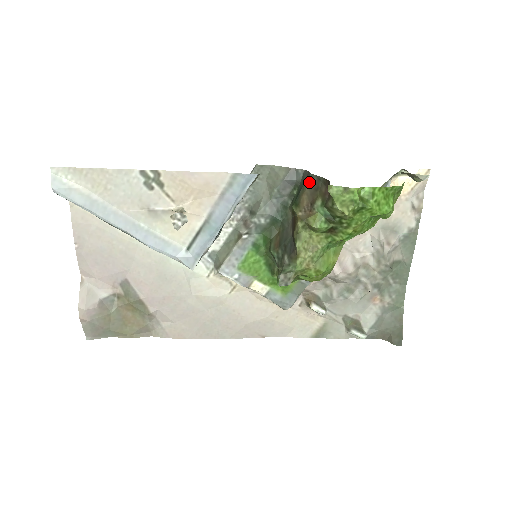
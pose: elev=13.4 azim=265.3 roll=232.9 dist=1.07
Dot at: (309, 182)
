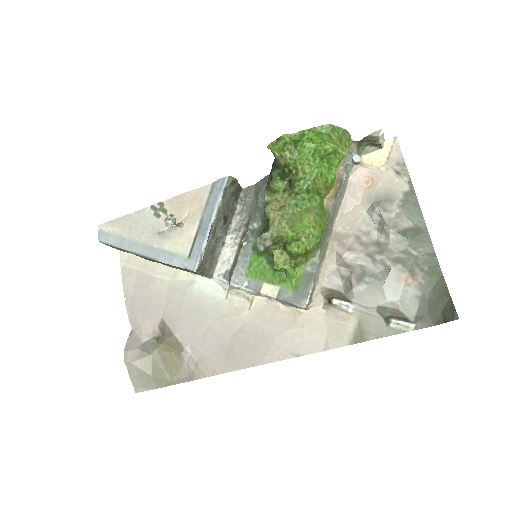
Dot at: occluded
